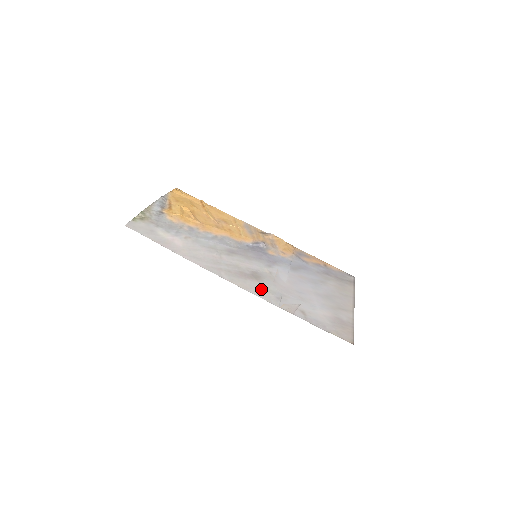
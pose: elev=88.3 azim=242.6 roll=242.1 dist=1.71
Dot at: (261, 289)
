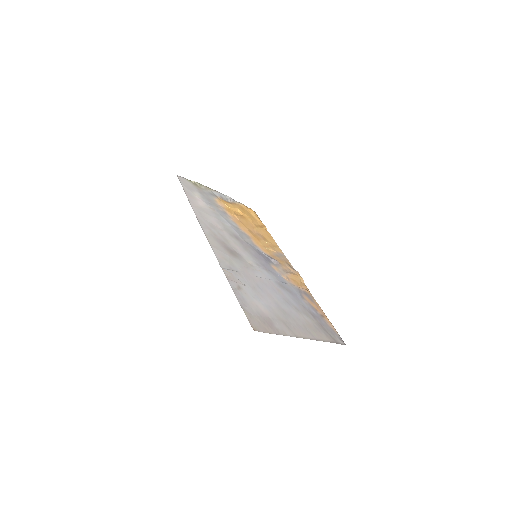
Dot at: (224, 255)
